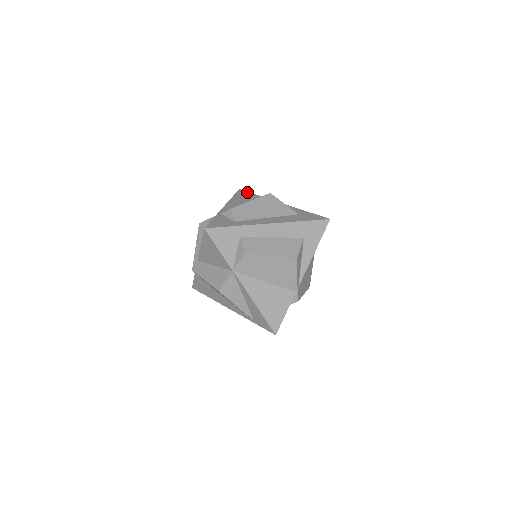
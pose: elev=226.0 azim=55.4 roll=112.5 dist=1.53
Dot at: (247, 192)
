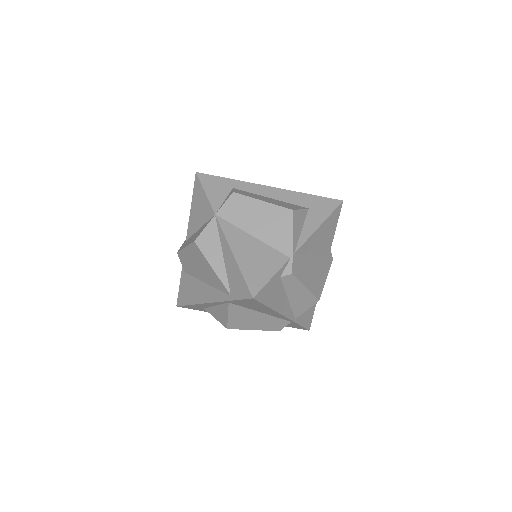
Dot at: occluded
